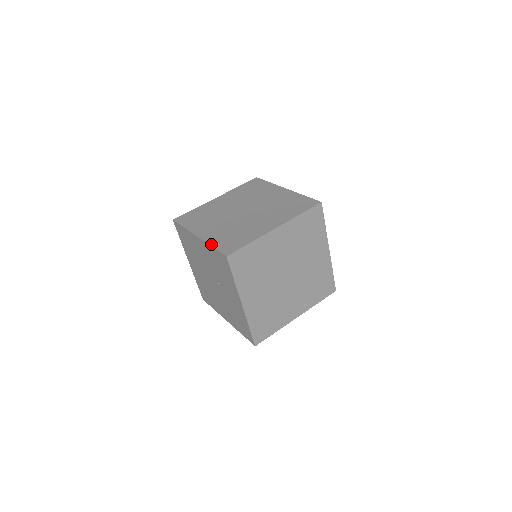
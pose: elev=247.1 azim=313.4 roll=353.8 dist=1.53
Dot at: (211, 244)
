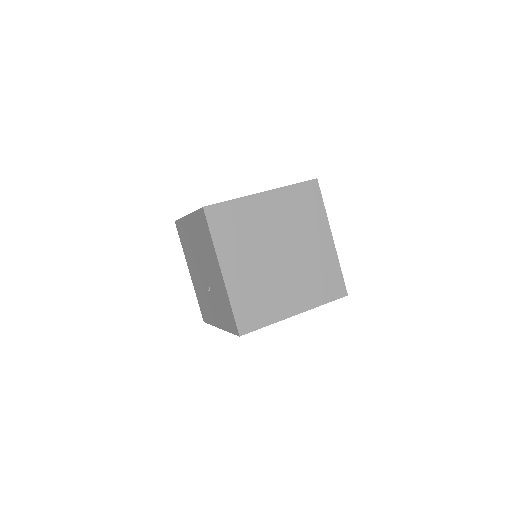
Dot at: (232, 302)
